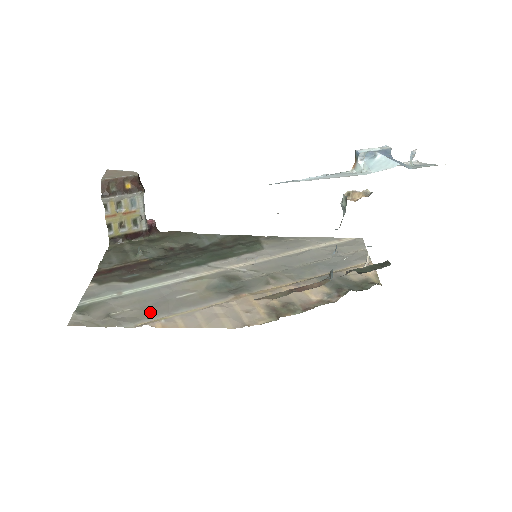
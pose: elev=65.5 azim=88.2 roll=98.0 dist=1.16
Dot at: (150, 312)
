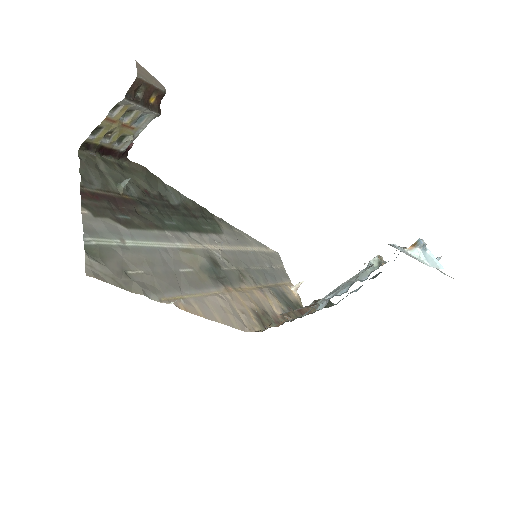
Dot at: (166, 284)
